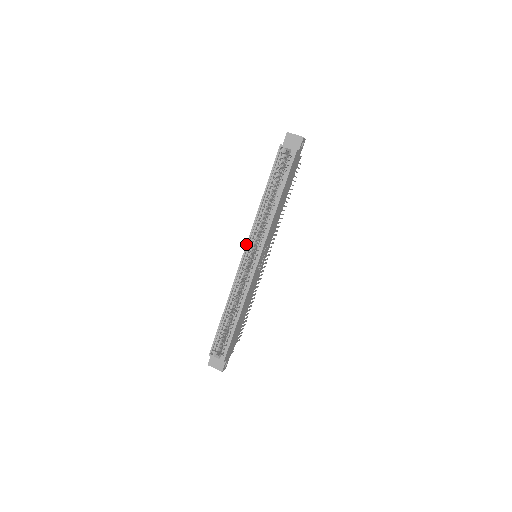
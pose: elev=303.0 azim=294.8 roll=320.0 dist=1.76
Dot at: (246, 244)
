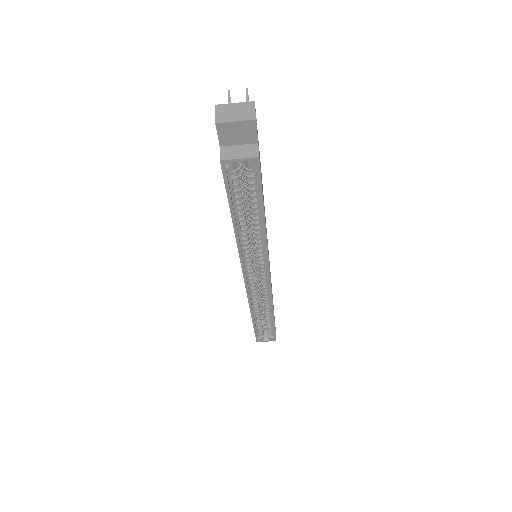
Dot at: occluded
